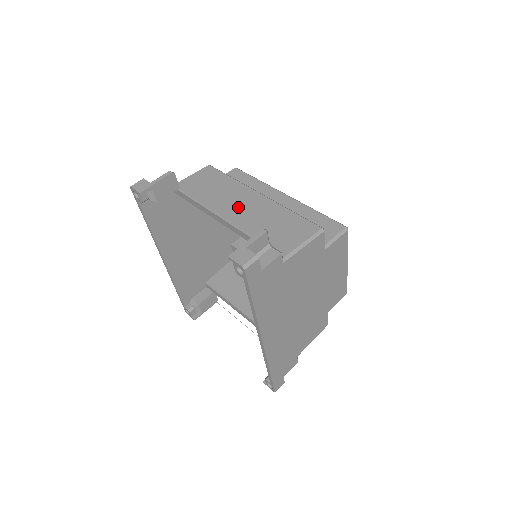
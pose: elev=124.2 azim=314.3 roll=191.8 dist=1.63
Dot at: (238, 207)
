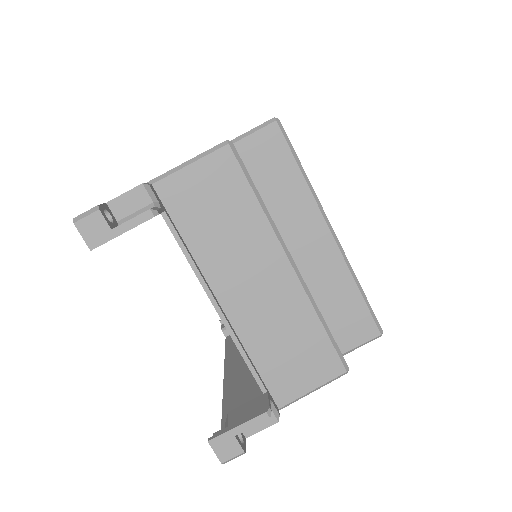
Dot at: (250, 287)
